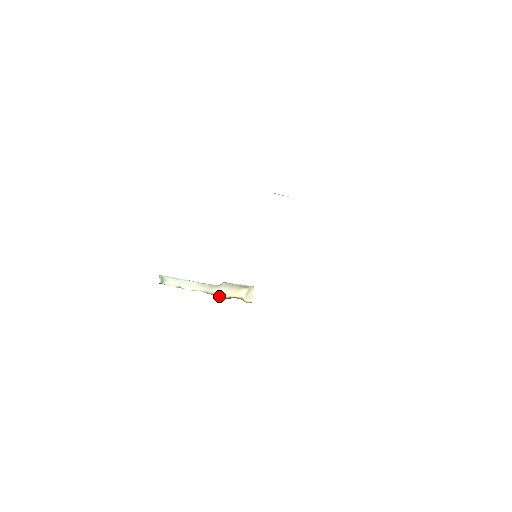
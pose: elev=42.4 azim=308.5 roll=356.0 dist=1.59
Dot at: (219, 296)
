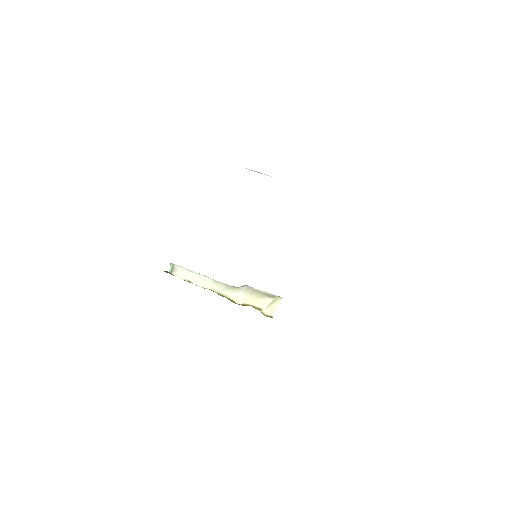
Dot at: (232, 300)
